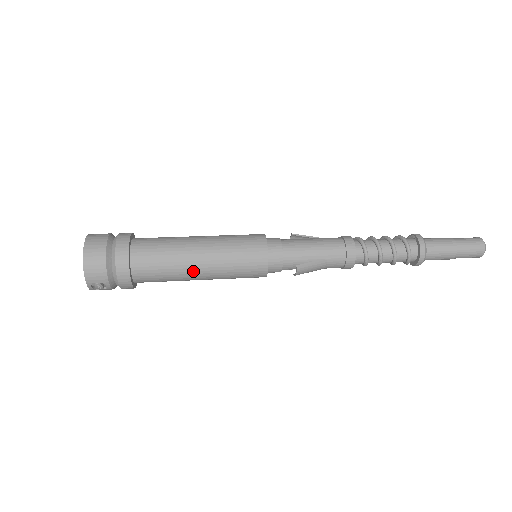
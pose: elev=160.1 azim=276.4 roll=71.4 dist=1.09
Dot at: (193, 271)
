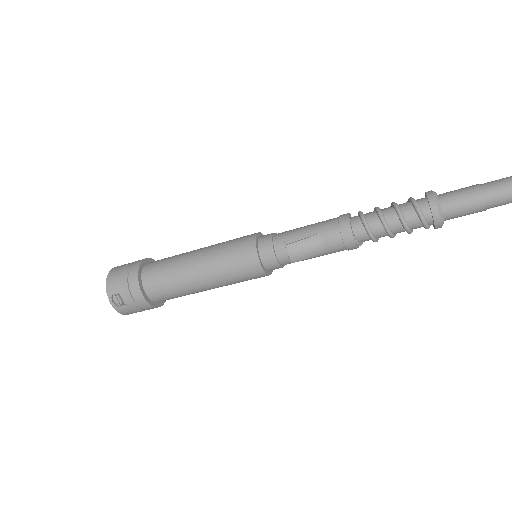
Dot at: (190, 270)
